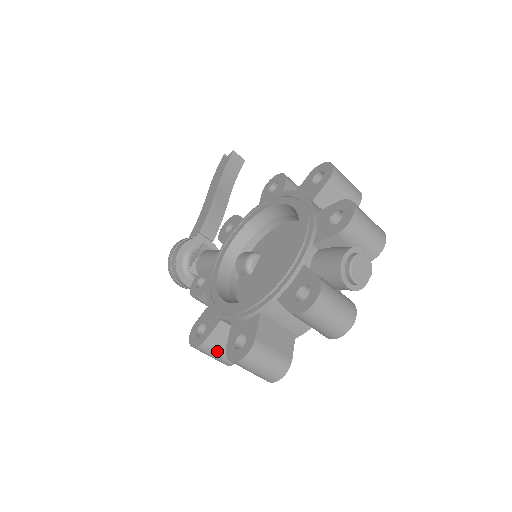
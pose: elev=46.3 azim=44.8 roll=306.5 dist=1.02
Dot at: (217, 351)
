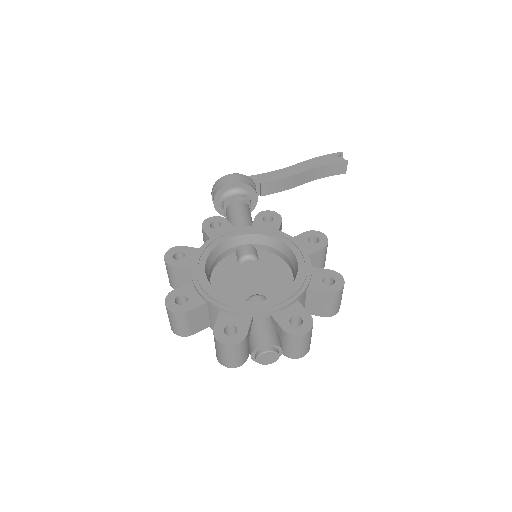
Dot at: (172, 275)
